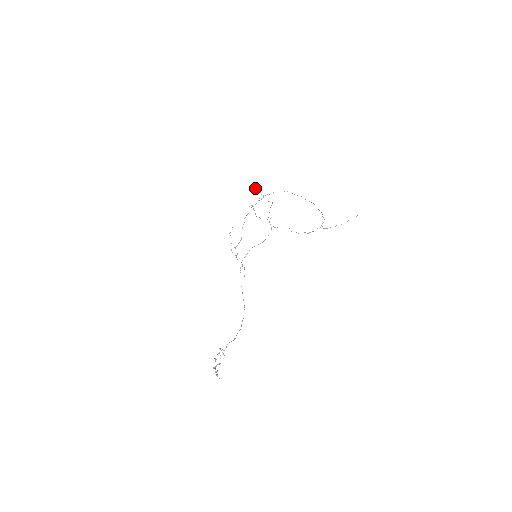
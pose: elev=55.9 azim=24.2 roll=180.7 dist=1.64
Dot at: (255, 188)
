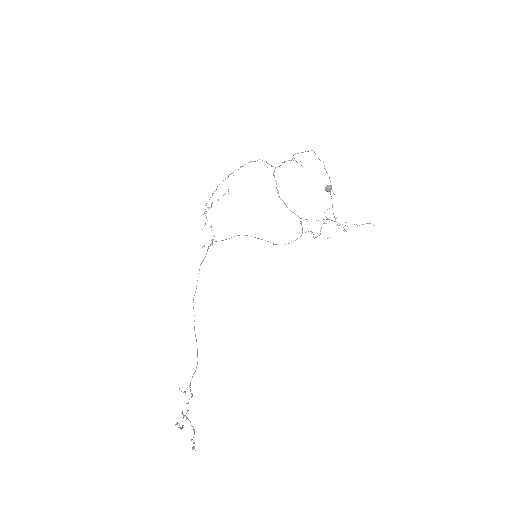
Dot at: occluded
